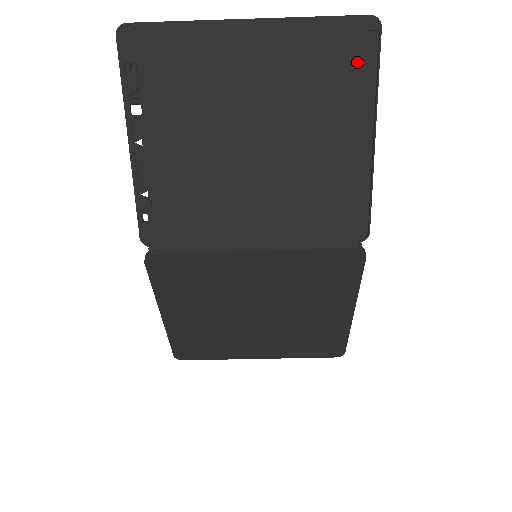
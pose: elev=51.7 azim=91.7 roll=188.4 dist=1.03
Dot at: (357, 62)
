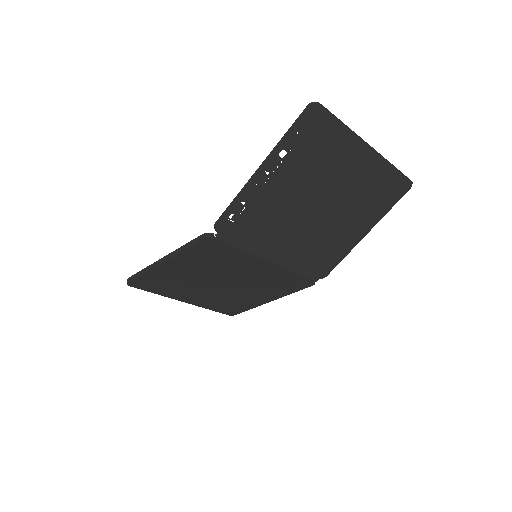
Dot at: (390, 197)
